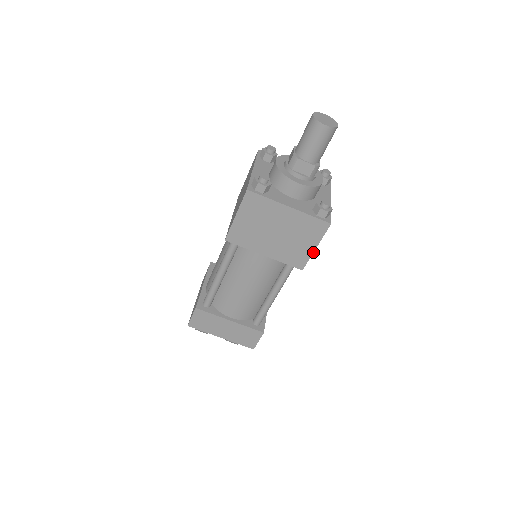
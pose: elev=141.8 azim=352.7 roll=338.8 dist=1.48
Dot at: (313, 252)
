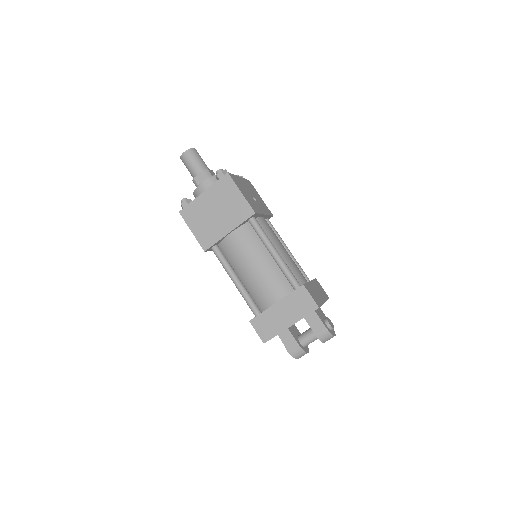
Dot at: (244, 197)
